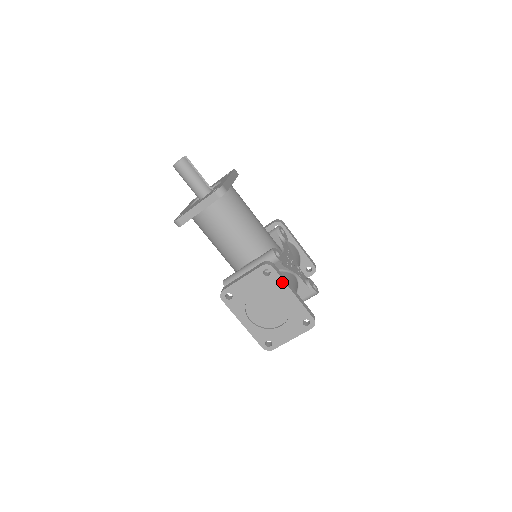
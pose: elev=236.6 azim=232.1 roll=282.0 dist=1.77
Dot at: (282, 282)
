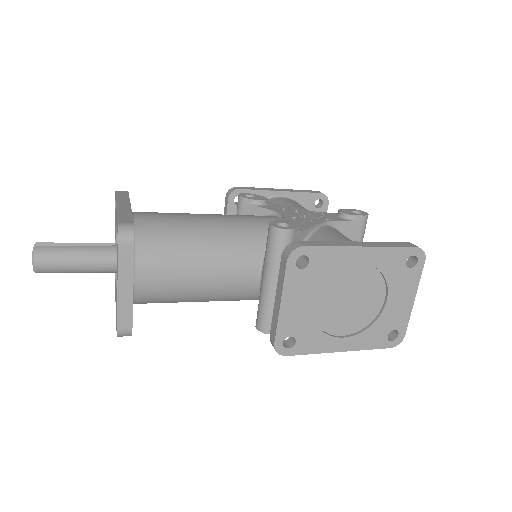
Dot at: (333, 251)
